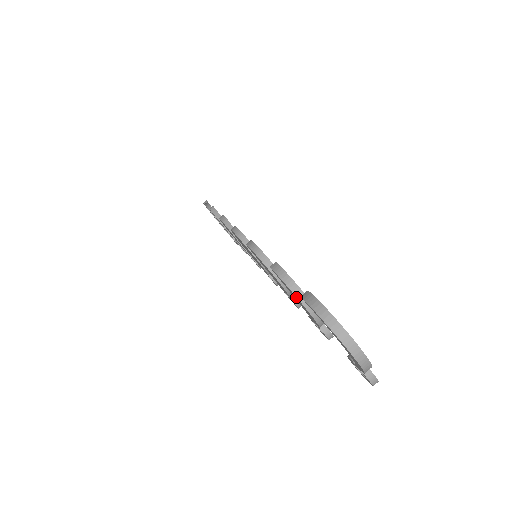
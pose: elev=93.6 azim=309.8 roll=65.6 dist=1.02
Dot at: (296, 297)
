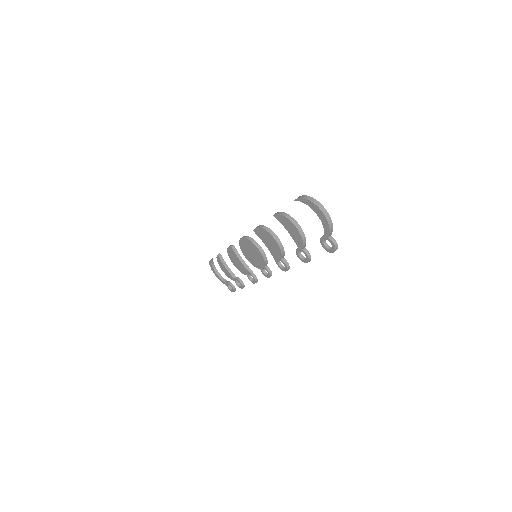
Dot at: (290, 221)
